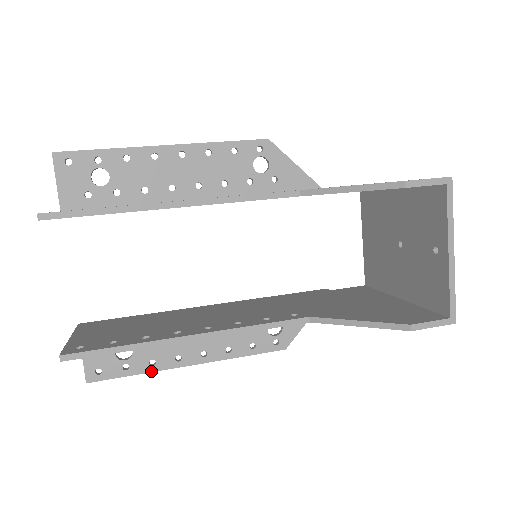
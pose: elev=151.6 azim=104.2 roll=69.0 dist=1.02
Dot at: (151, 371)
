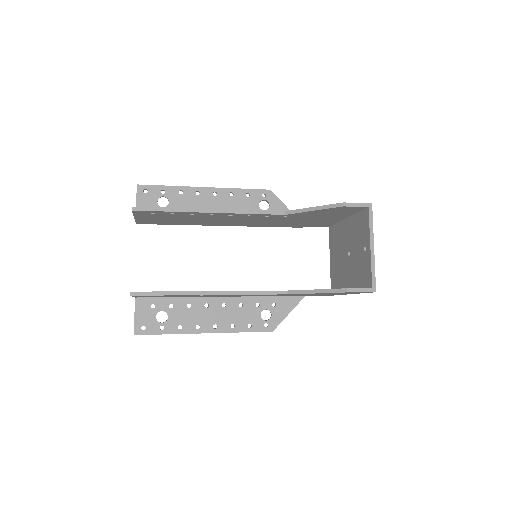
Dot at: (178, 333)
